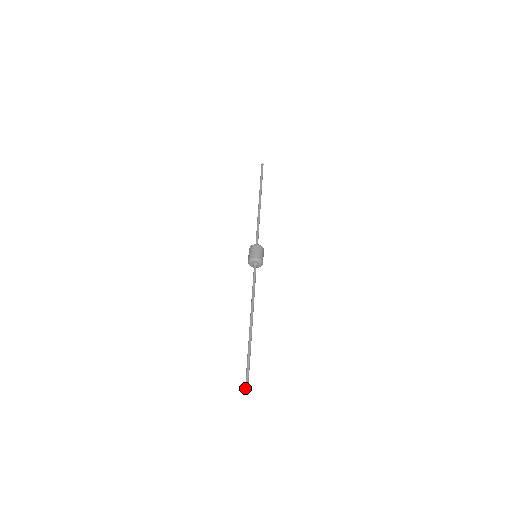
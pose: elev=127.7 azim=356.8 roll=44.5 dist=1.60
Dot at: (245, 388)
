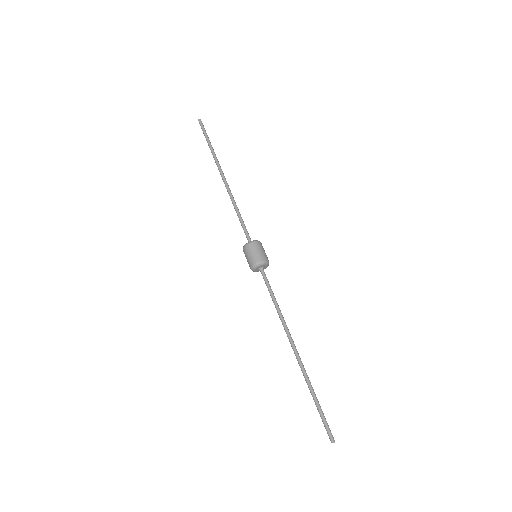
Dot at: (331, 441)
